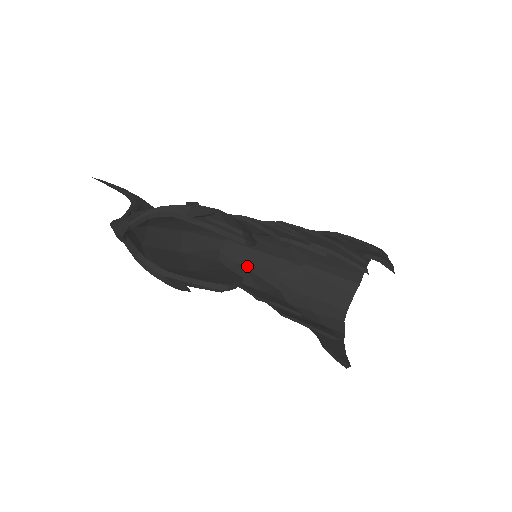
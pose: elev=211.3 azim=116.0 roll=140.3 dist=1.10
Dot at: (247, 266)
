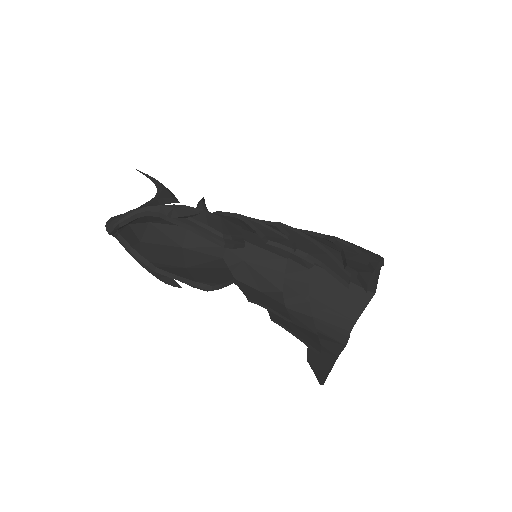
Dot at: (252, 265)
